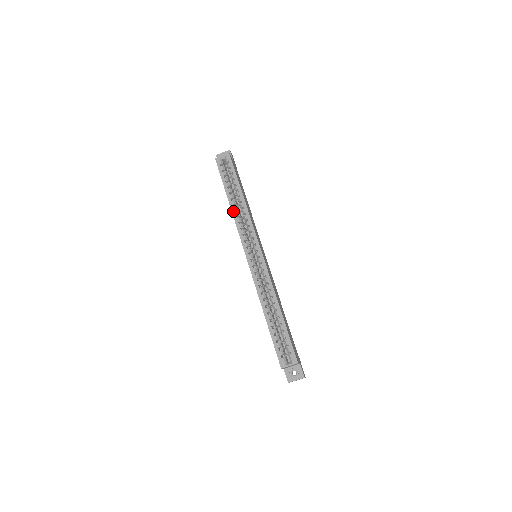
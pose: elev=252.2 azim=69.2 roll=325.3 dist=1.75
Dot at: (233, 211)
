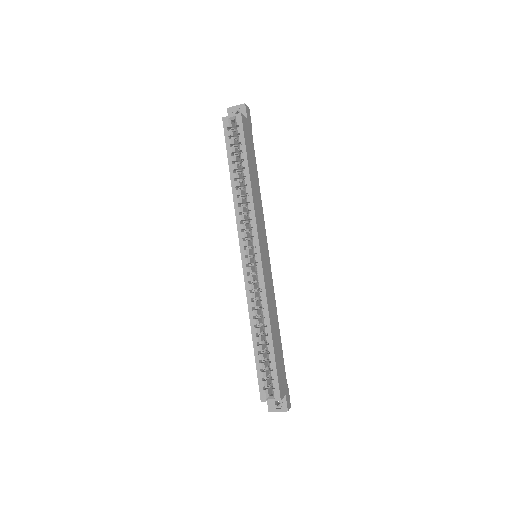
Dot at: (234, 196)
